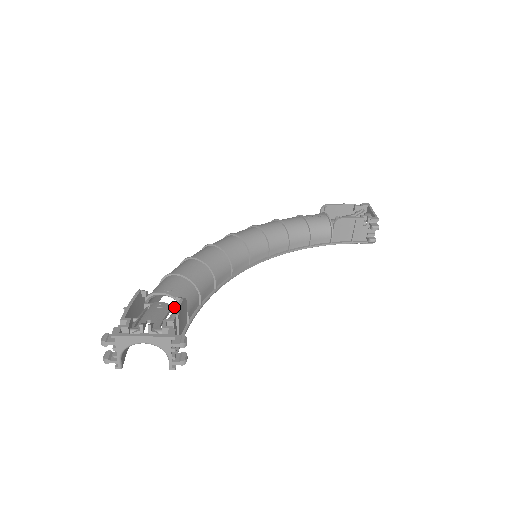
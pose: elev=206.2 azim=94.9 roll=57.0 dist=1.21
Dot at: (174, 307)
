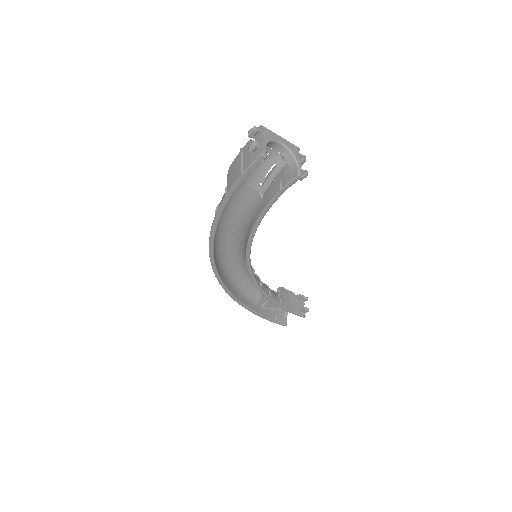
Dot at: (259, 186)
